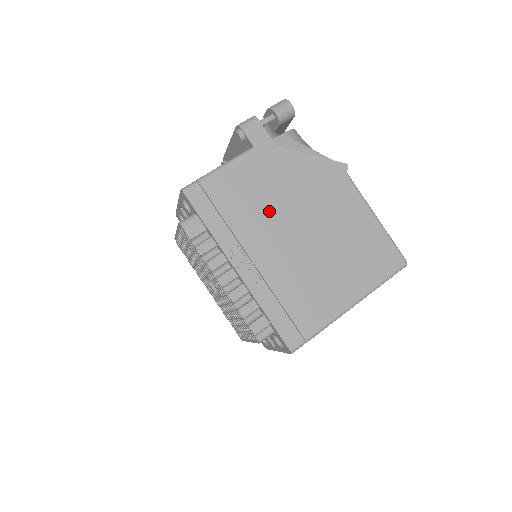
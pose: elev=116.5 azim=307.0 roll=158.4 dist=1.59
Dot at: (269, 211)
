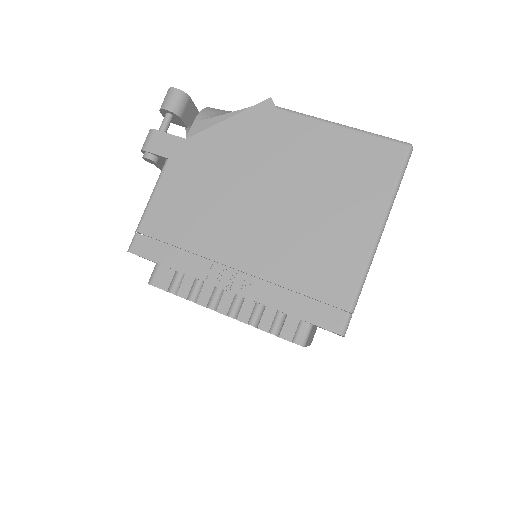
Dot at: (221, 207)
